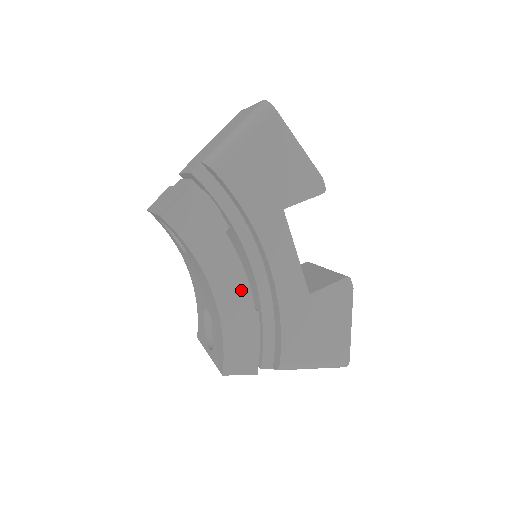
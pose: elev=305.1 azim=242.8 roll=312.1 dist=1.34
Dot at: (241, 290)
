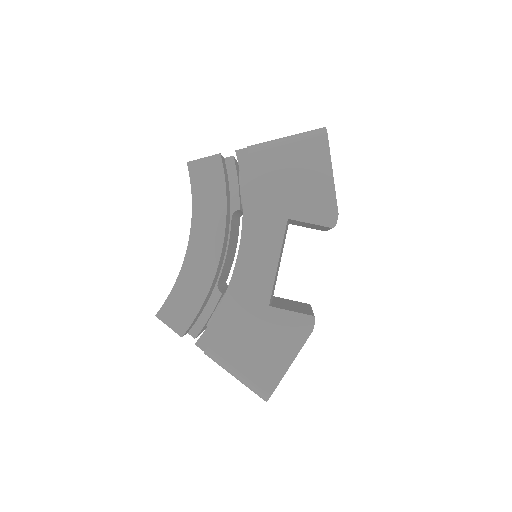
Dot at: (211, 257)
